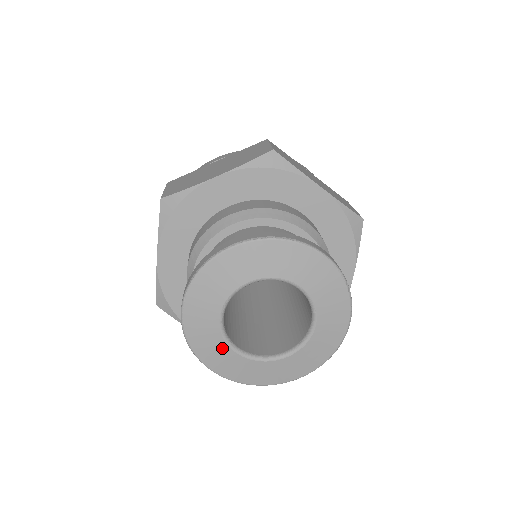
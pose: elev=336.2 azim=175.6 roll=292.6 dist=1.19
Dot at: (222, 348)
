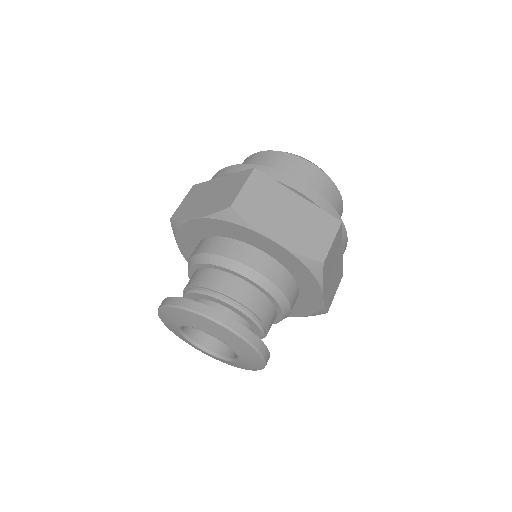
Dot at: (174, 326)
